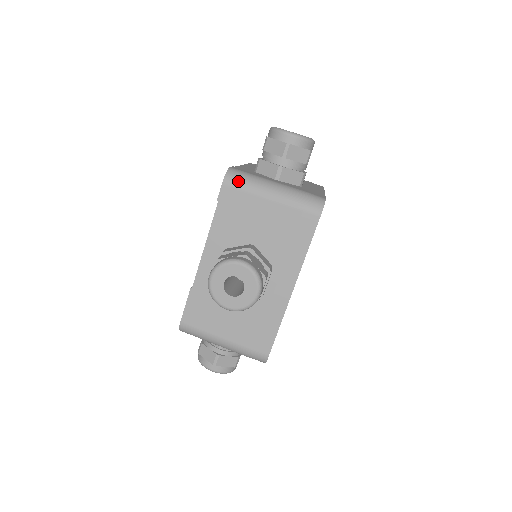
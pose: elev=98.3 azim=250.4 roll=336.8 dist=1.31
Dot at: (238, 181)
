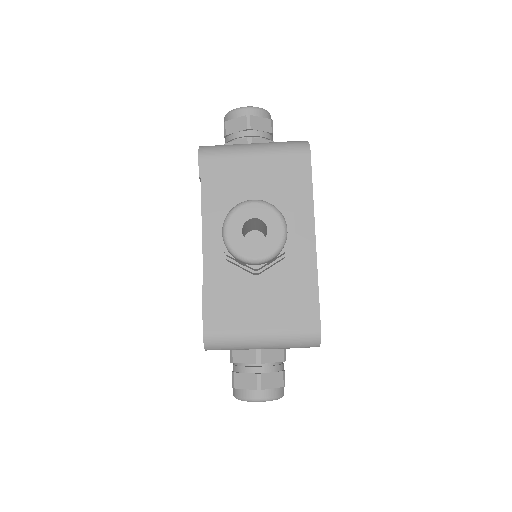
Dot at: (214, 150)
